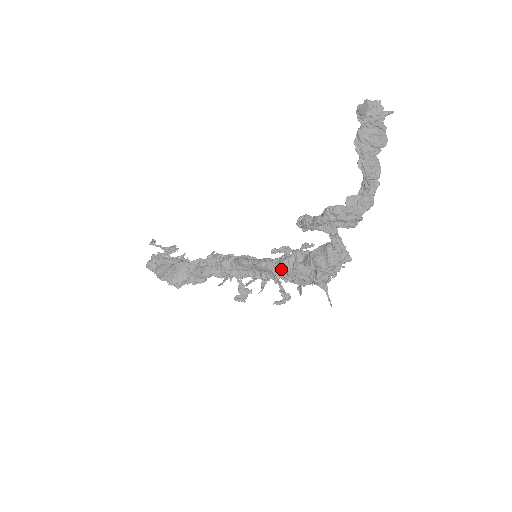
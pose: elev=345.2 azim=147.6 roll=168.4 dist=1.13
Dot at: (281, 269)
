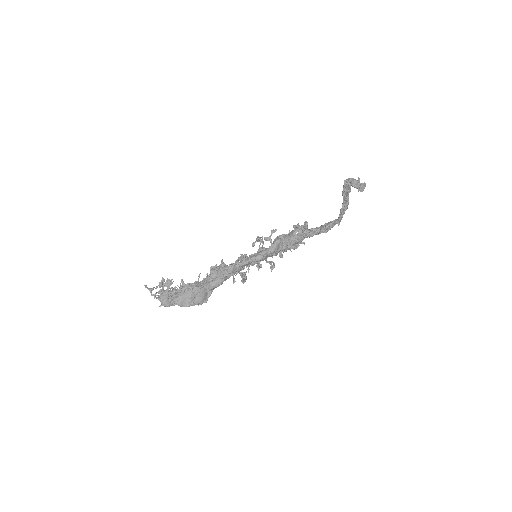
Dot at: (272, 254)
